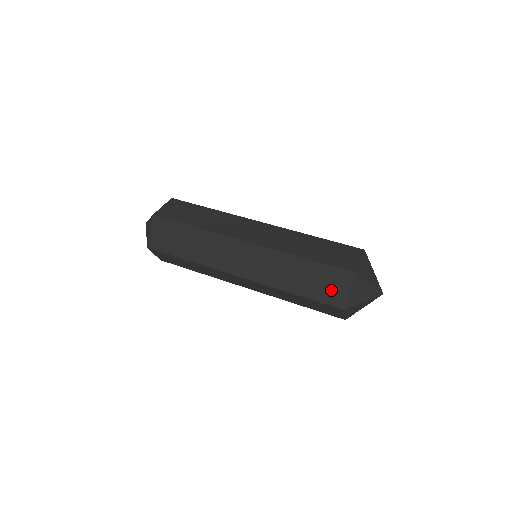
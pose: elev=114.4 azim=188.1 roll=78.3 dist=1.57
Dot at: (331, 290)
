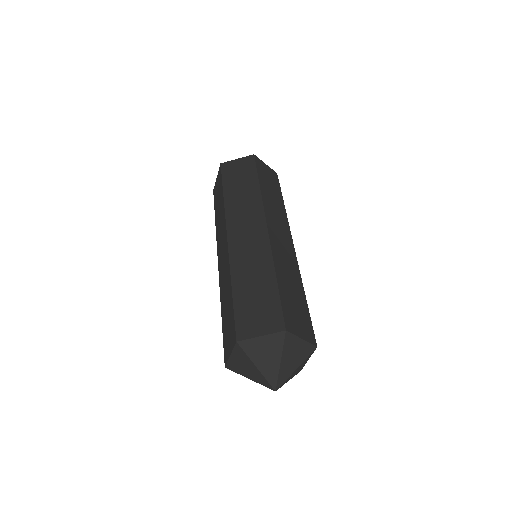
Dot at: (254, 318)
